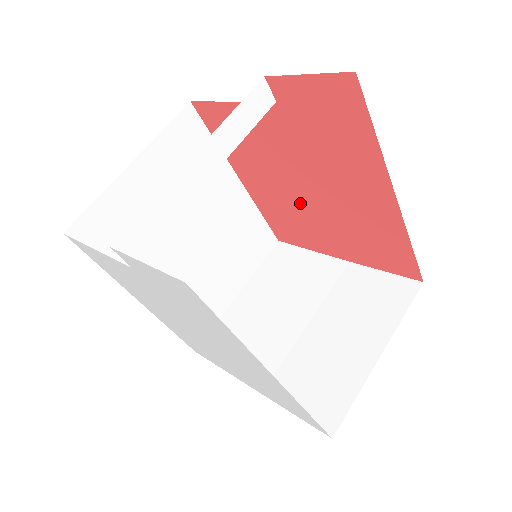
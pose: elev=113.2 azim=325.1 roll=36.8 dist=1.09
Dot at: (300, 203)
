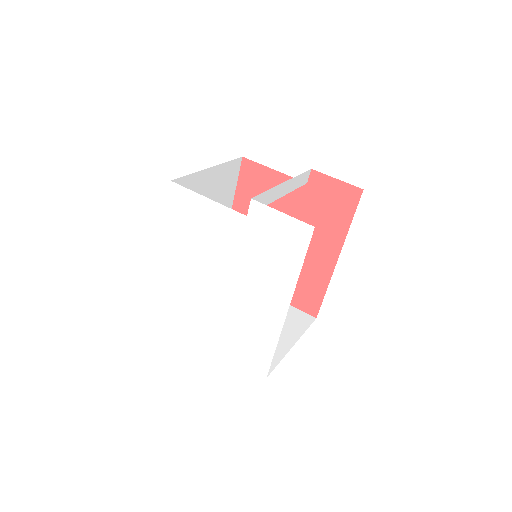
Dot at: occluded
